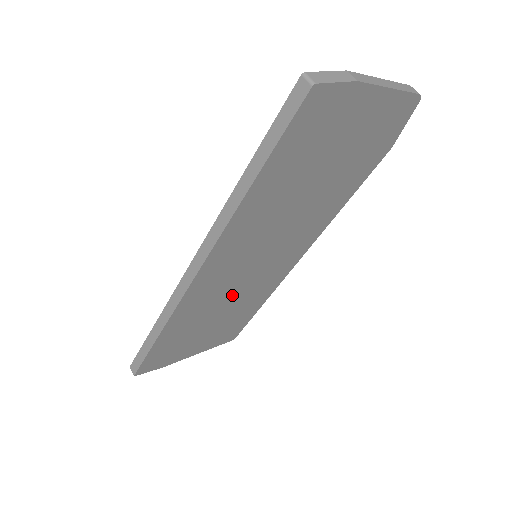
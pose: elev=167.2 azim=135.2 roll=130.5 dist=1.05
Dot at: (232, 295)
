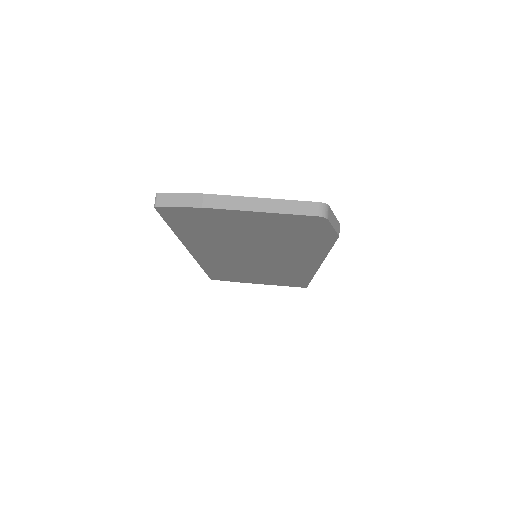
Dot at: (255, 269)
